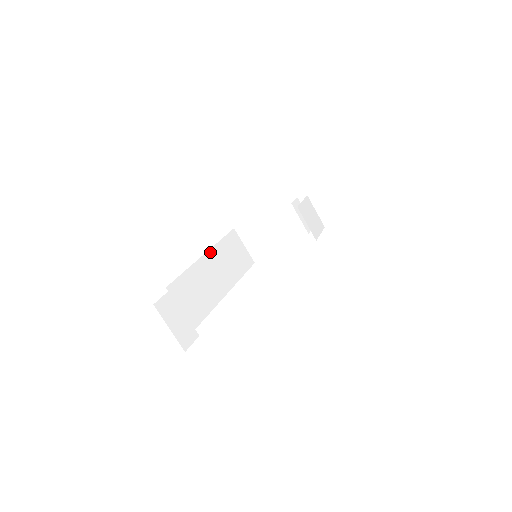
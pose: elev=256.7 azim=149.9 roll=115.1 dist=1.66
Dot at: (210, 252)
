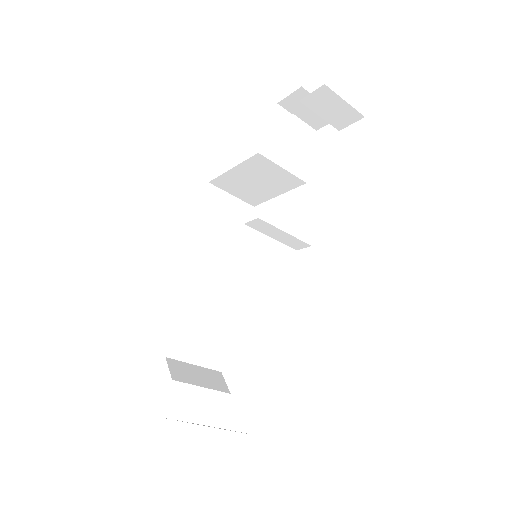
Dot at: (194, 252)
